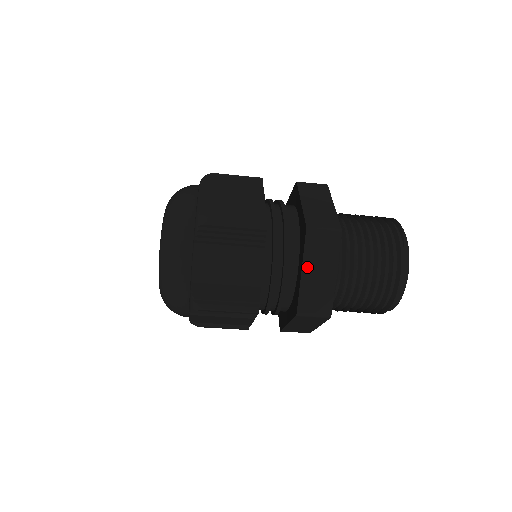
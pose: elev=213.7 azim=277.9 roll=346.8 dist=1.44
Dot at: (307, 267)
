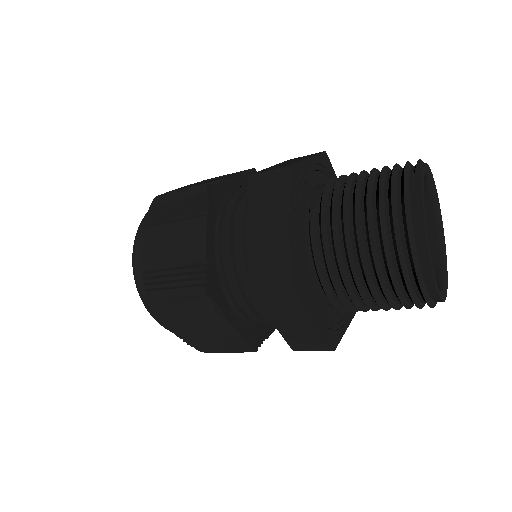
Dot at: (254, 223)
